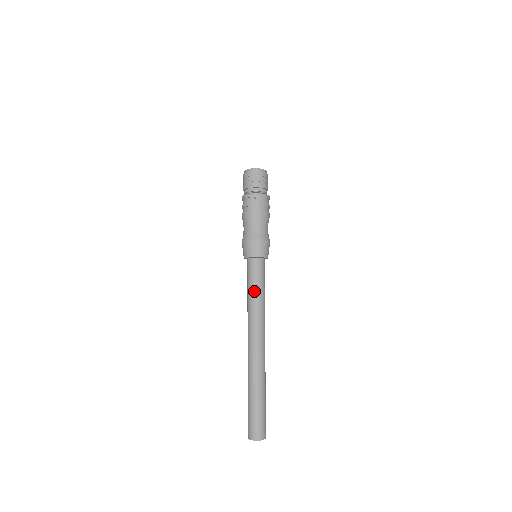
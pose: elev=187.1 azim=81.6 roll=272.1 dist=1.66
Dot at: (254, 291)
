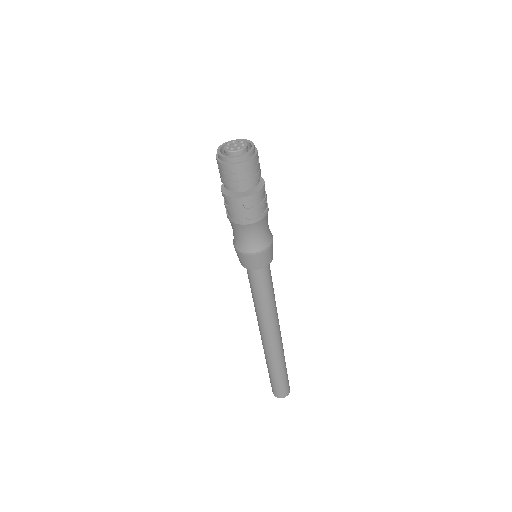
Dot at: (253, 295)
